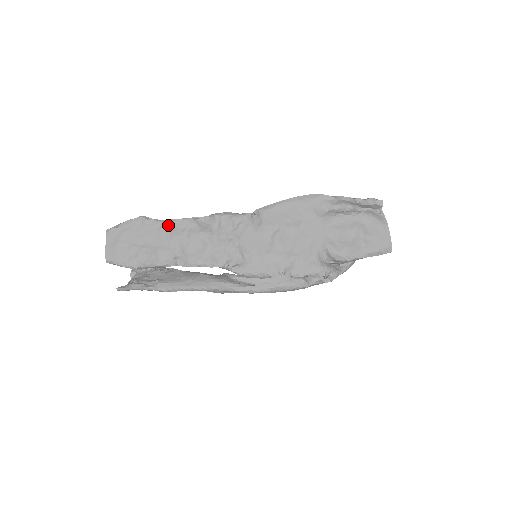
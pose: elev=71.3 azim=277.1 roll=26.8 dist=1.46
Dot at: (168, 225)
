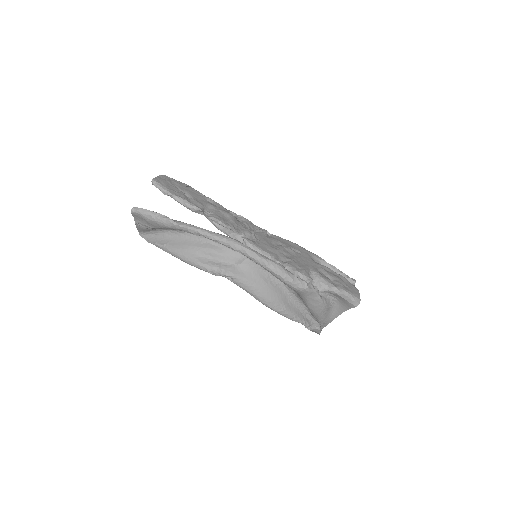
Dot at: (208, 199)
